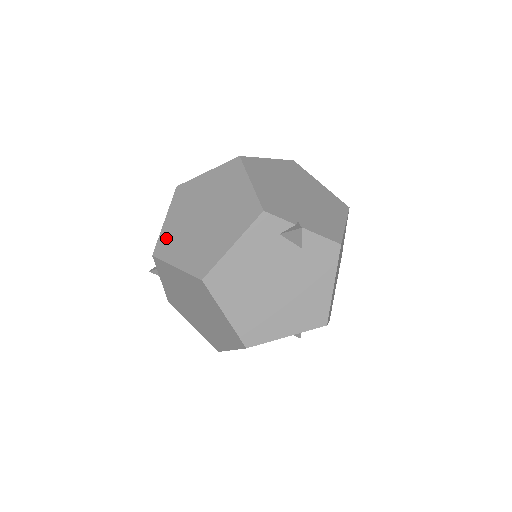
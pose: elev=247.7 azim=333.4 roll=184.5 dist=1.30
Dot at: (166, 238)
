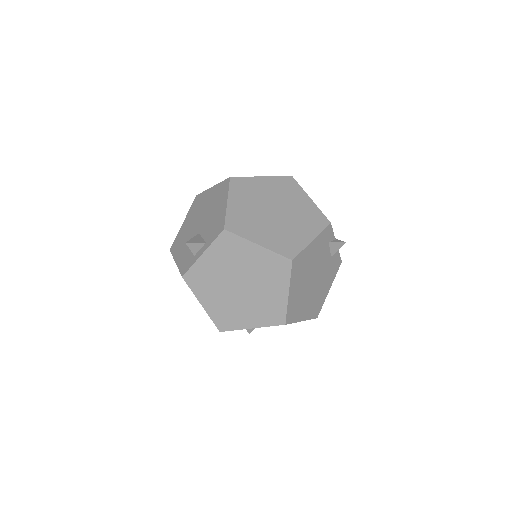
Dot at: (236, 218)
